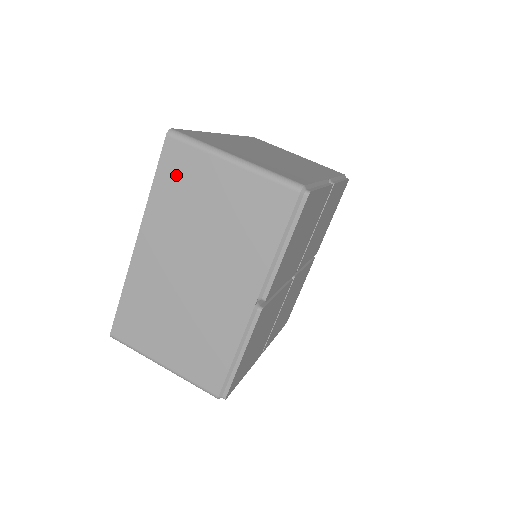
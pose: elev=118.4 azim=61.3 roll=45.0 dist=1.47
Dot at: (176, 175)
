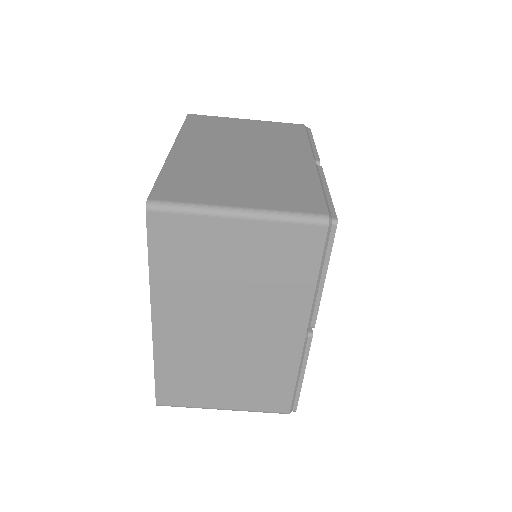
Dot at: (175, 248)
